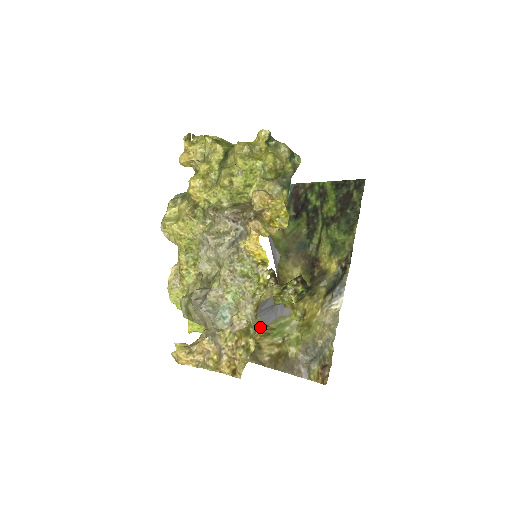
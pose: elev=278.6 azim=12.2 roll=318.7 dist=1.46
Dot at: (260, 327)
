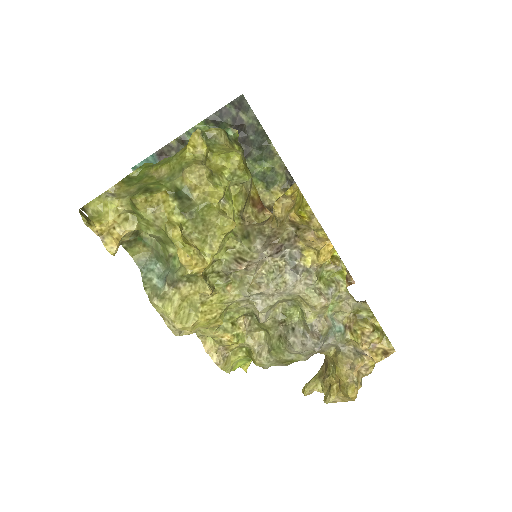
Dot at: occluded
